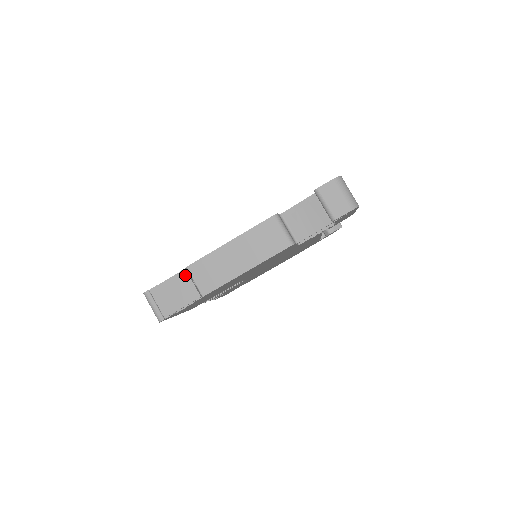
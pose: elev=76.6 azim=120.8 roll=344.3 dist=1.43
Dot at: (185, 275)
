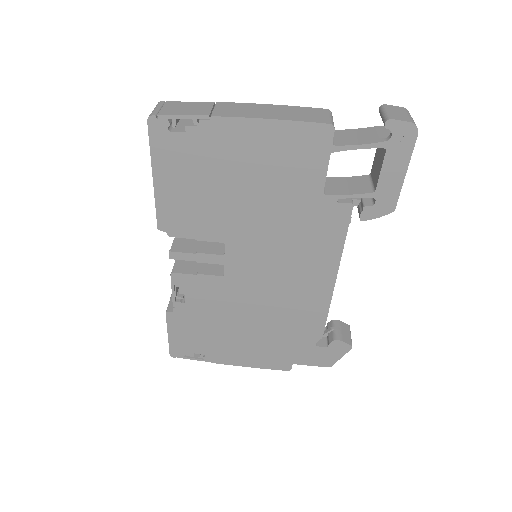
Dot at: (210, 104)
